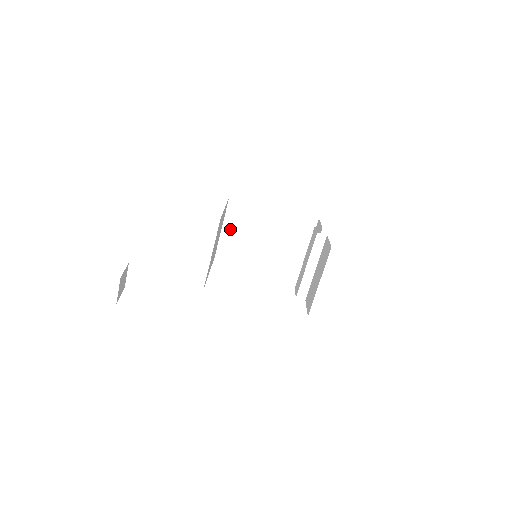
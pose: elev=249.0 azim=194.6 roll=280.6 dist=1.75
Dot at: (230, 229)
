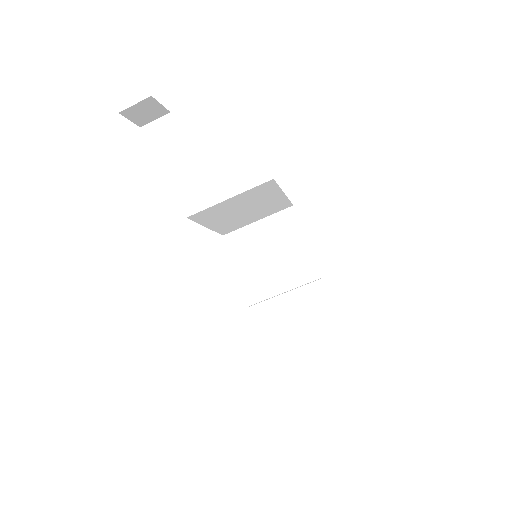
Dot at: (262, 229)
